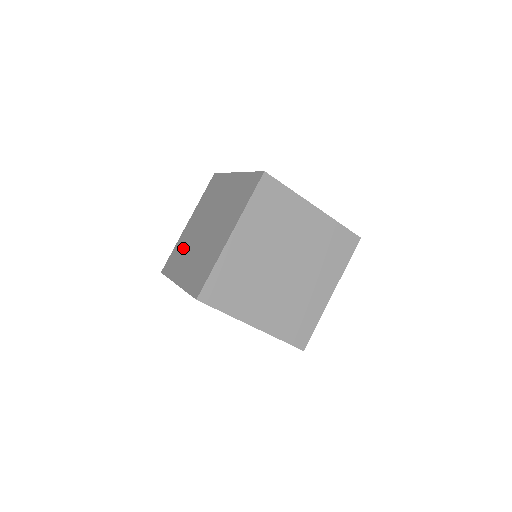
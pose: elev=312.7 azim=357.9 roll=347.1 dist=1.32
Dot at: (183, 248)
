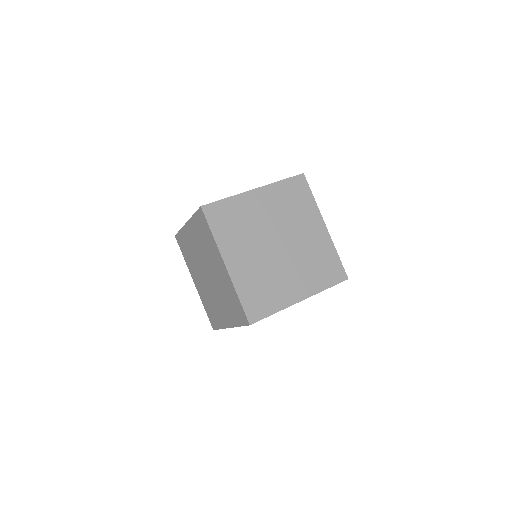
Dot at: occluded
